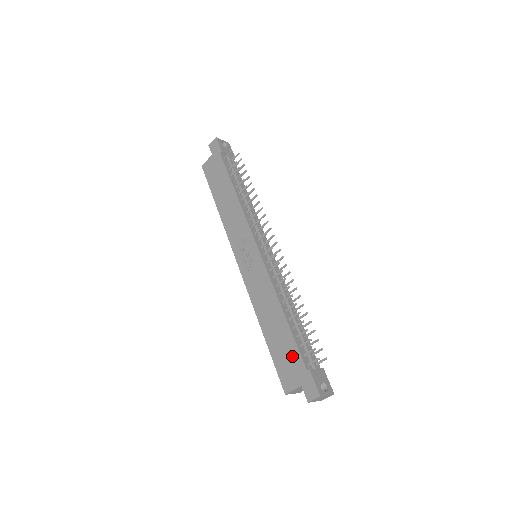
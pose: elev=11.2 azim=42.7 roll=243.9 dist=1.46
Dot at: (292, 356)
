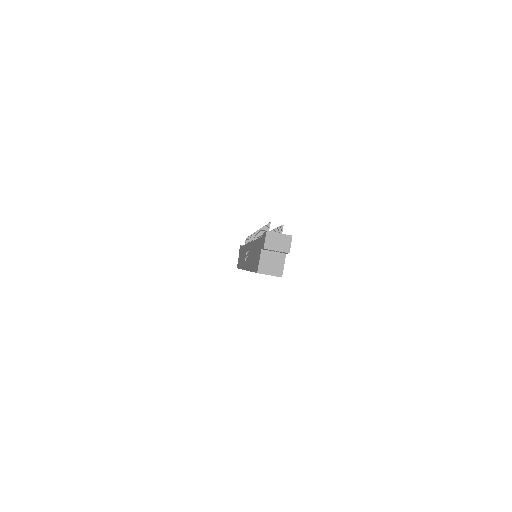
Dot at: (258, 247)
